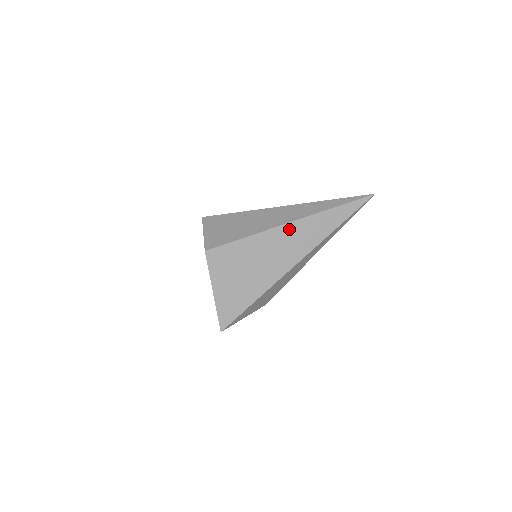
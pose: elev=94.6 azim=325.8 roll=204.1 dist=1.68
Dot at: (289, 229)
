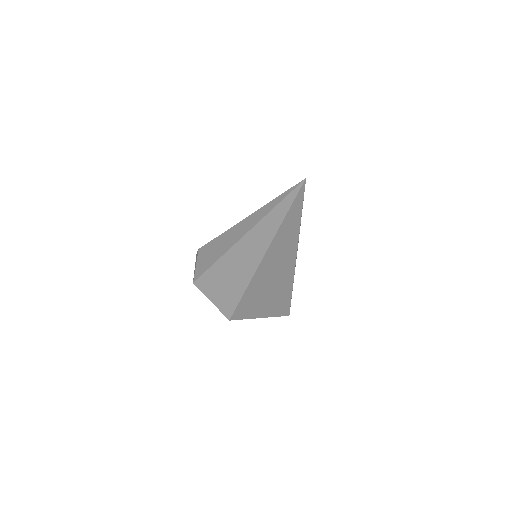
Dot at: (265, 263)
